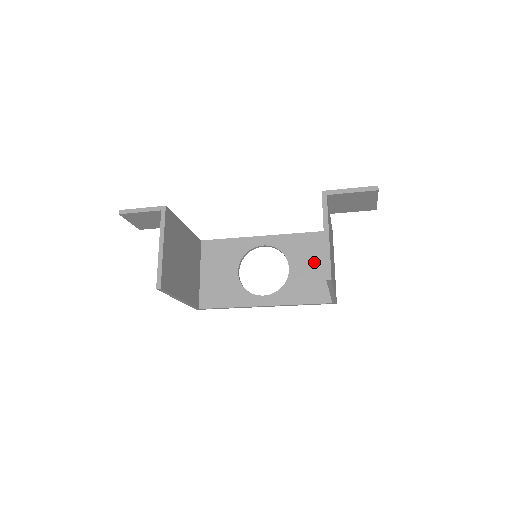
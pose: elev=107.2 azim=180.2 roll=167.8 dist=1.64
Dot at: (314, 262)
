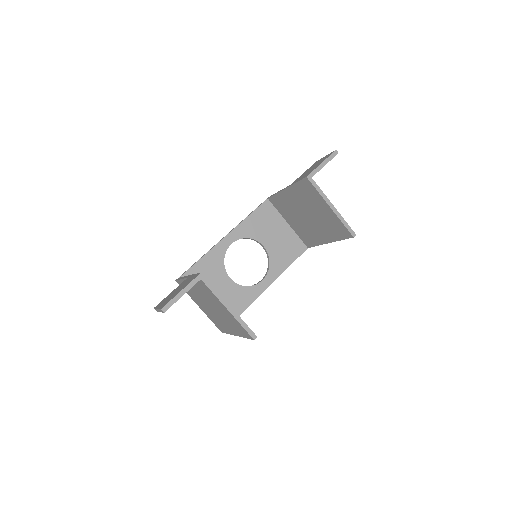
Dot at: (276, 229)
